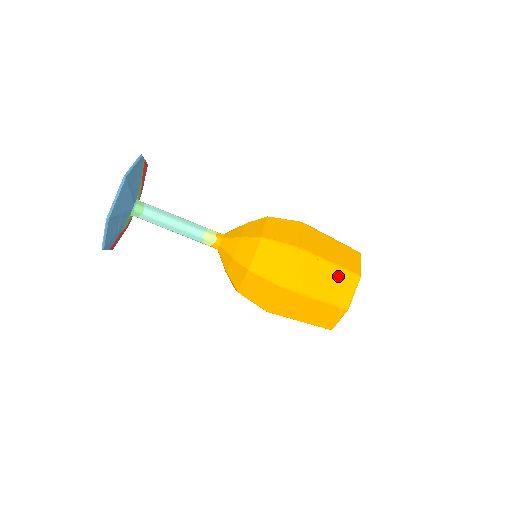
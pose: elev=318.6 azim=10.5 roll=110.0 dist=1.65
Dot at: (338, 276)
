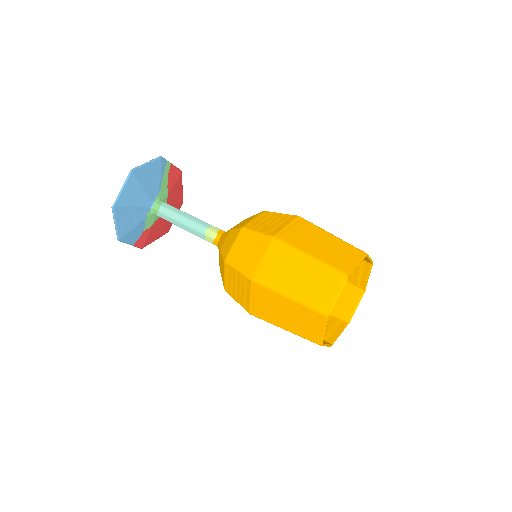
Dot at: (318, 273)
